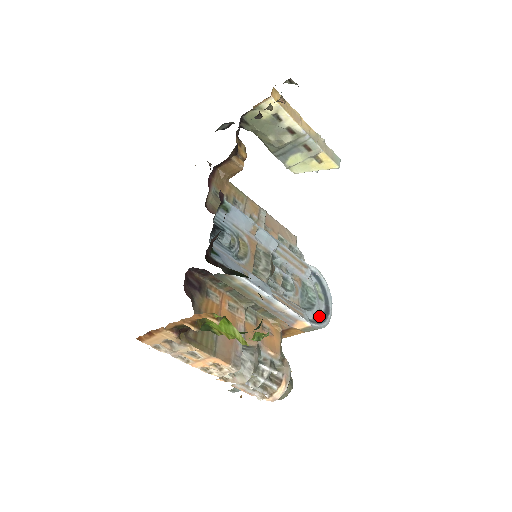
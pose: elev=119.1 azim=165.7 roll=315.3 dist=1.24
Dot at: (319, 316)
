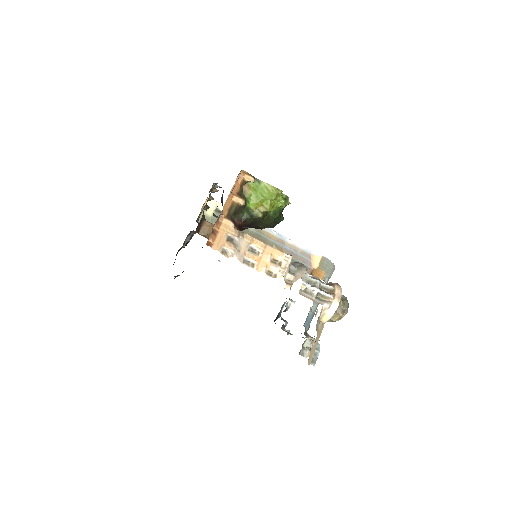
Dot at: occluded
